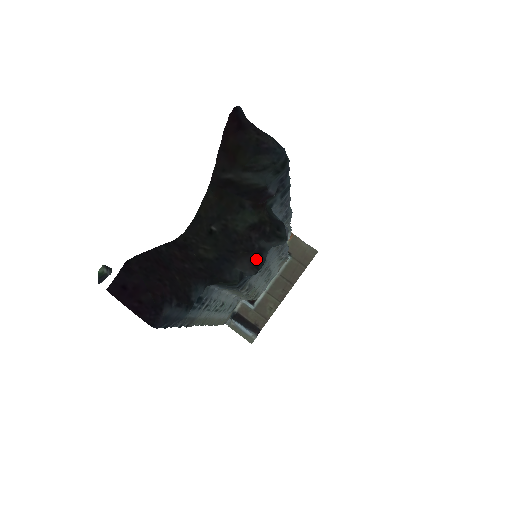
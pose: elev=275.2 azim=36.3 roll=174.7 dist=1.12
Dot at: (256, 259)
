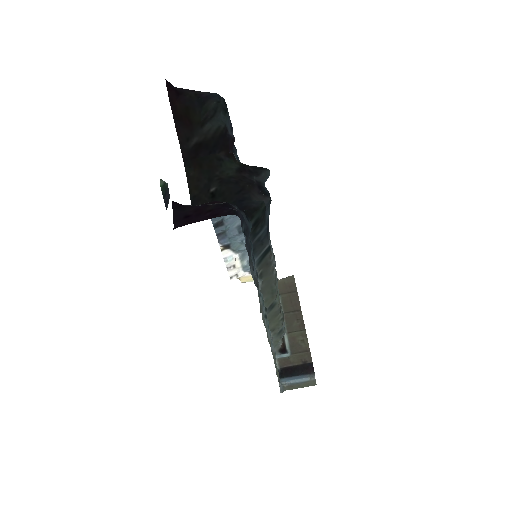
Dot at: (261, 191)
